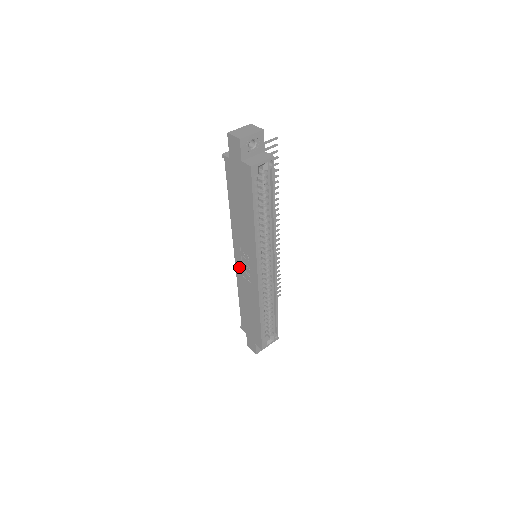
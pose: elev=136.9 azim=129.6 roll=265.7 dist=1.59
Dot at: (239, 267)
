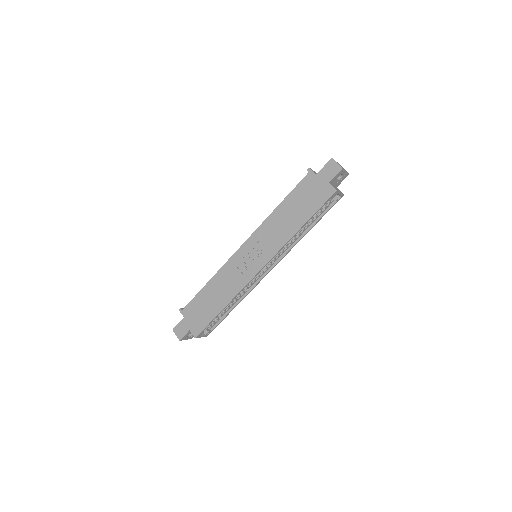
Dot at: (239, 256)
